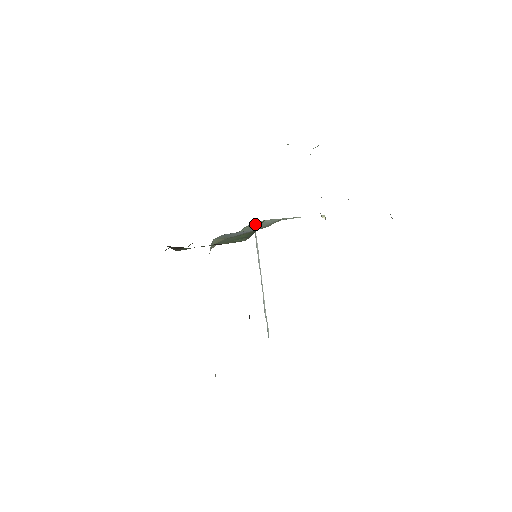
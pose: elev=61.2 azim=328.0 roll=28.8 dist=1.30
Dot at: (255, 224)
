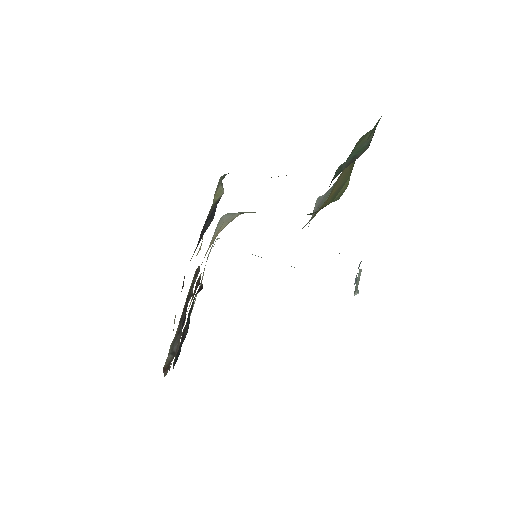
Dot at: occluded
